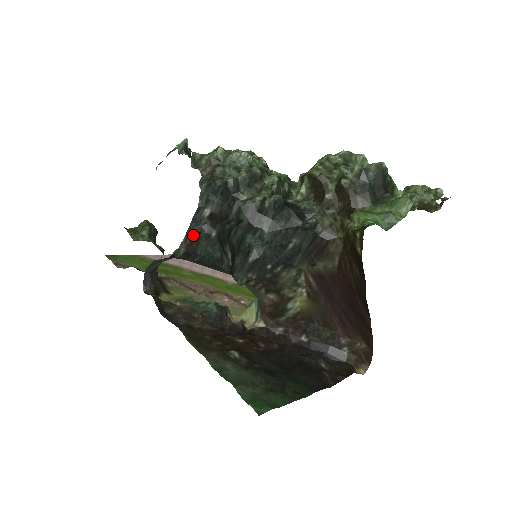
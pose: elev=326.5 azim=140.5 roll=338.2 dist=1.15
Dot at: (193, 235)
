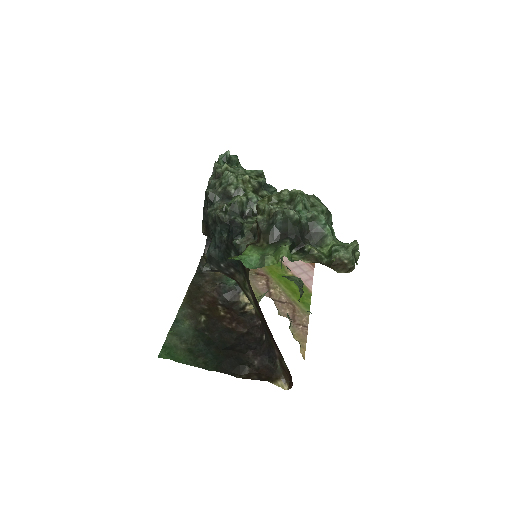
Dot at: (206, 224)
